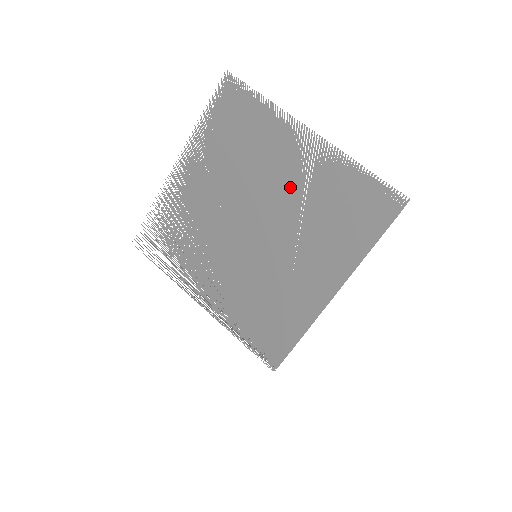
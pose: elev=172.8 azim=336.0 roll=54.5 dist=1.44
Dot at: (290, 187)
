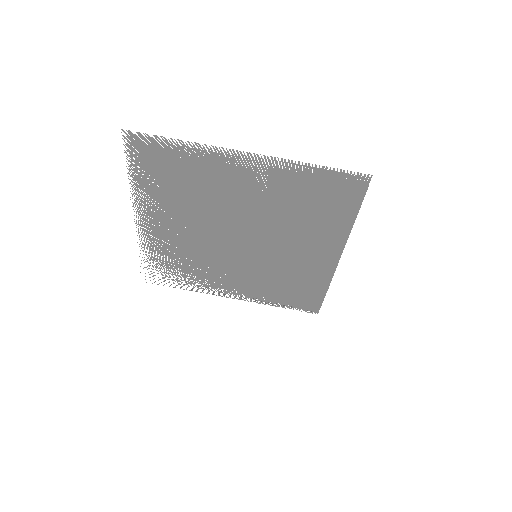
Dot at: (254, 202)
